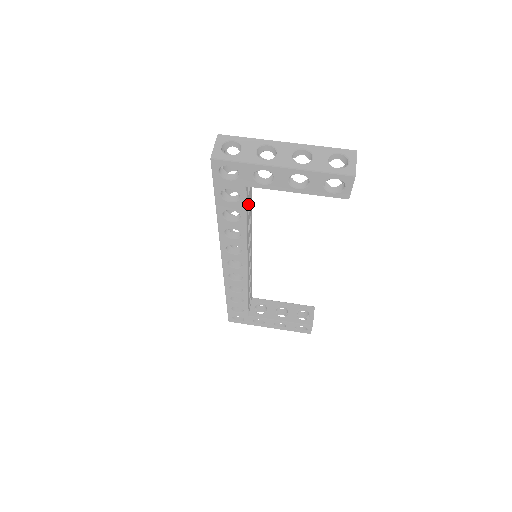
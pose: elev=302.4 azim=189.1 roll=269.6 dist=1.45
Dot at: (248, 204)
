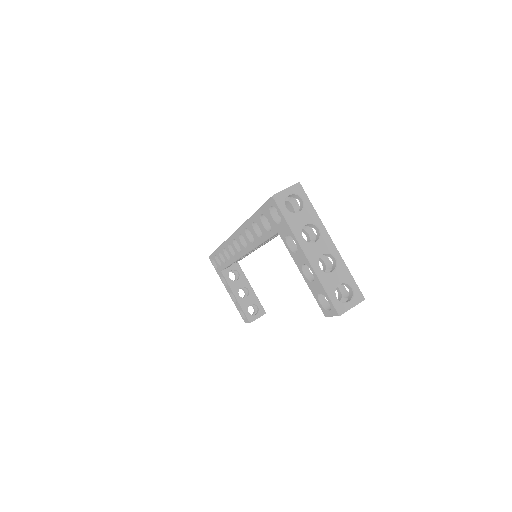
Dot at: occluded
